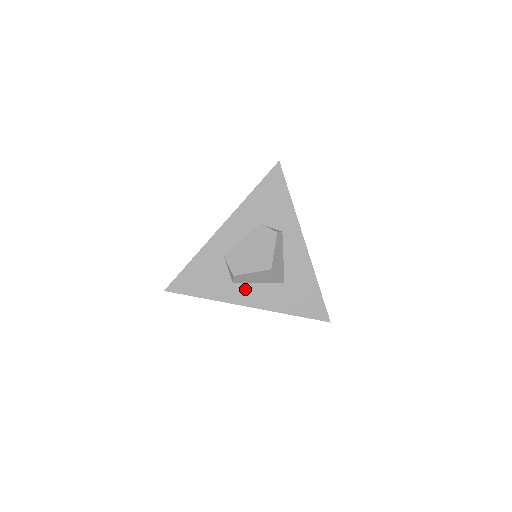
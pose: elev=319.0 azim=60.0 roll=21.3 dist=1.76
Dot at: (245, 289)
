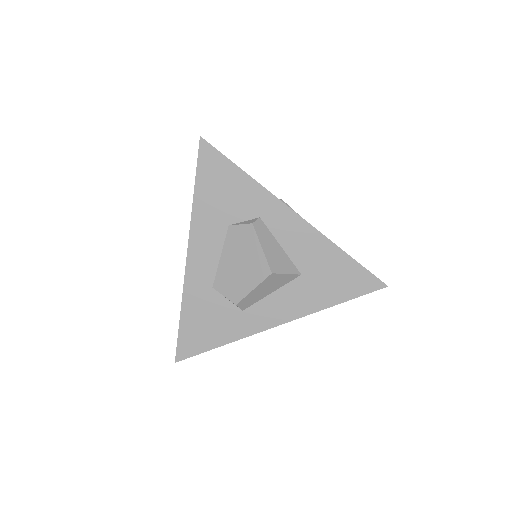
Dot at: (260, 309)
